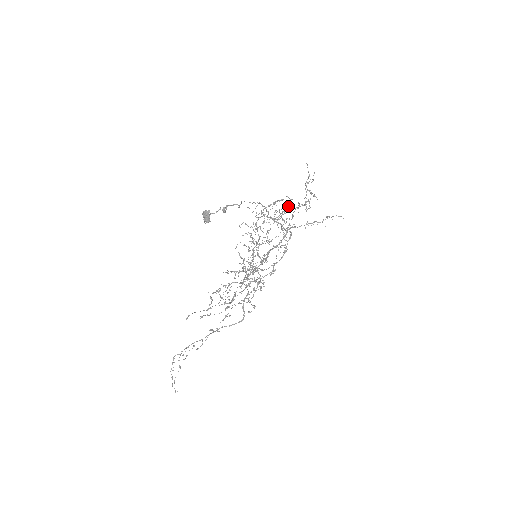
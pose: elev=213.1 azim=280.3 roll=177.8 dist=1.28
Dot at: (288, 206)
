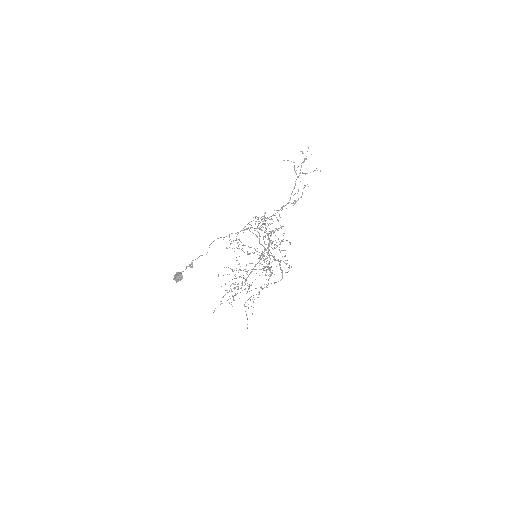
Dot at: (265, 218)
